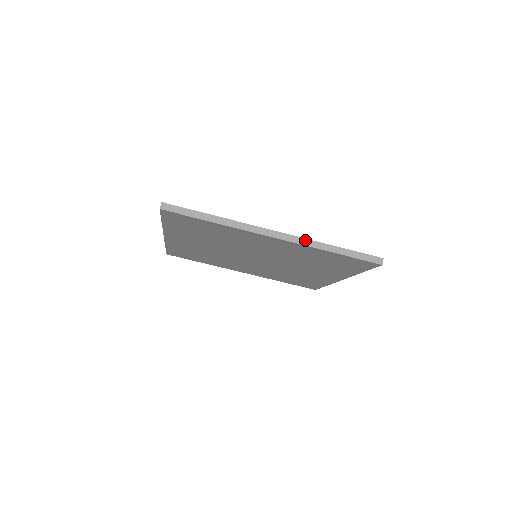
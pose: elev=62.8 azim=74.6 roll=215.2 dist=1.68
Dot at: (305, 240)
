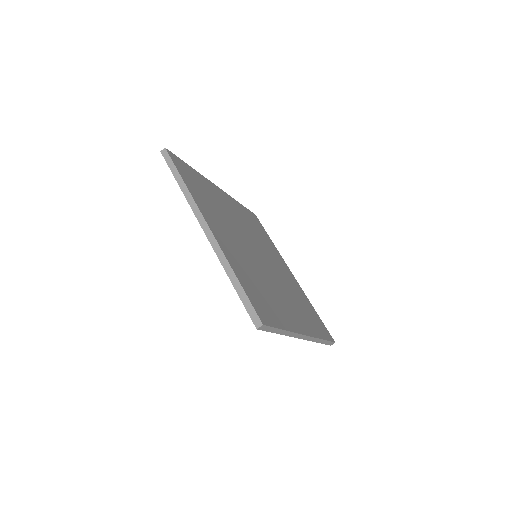
Dot at: (314, 339)
